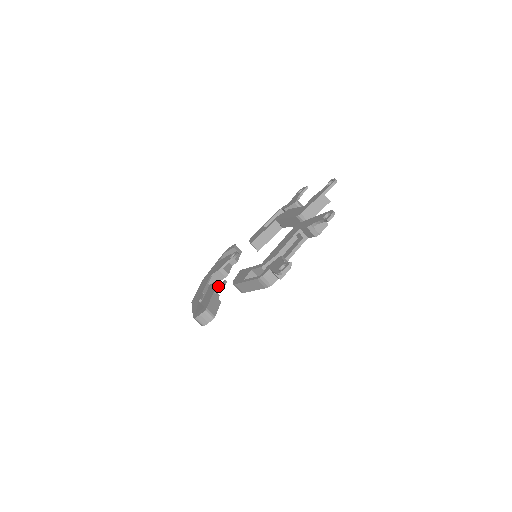
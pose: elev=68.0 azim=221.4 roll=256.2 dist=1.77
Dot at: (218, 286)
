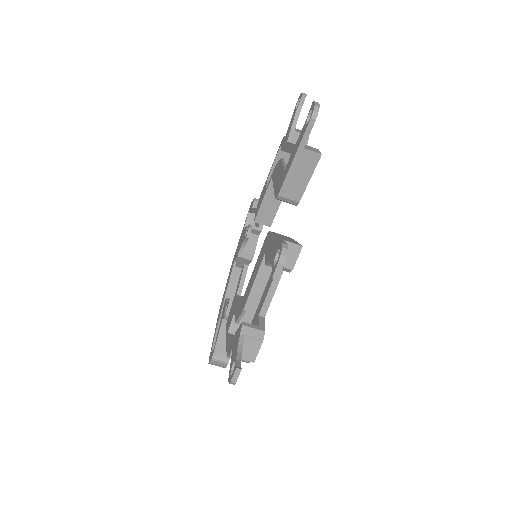
Dot at: (226, 306)
